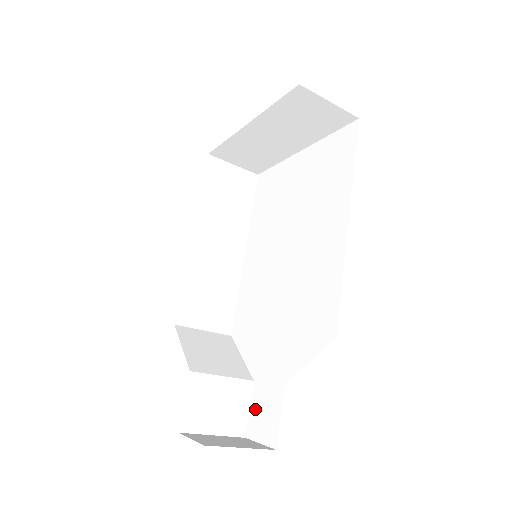
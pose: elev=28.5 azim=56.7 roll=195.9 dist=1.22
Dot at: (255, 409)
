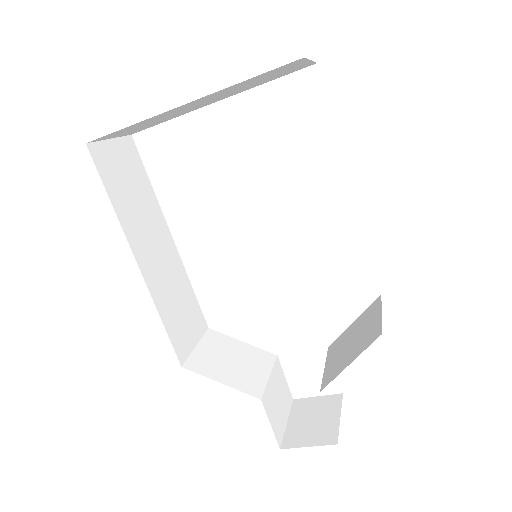
Dot at: (295, 376)
